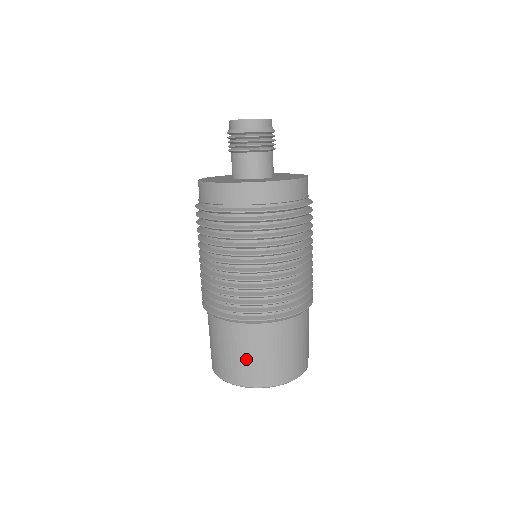
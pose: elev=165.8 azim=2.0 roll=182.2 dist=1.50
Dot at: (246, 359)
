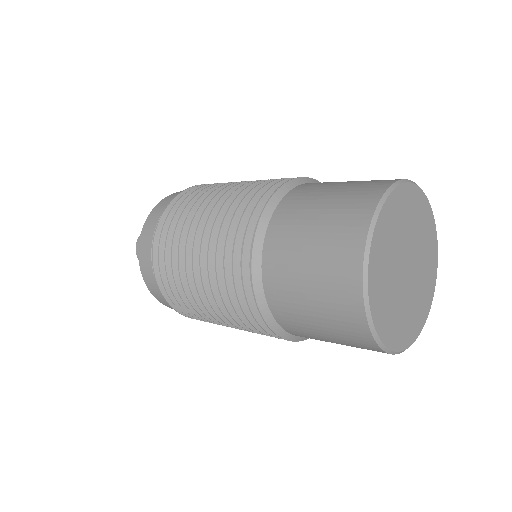
Dot at: (316, 238)
